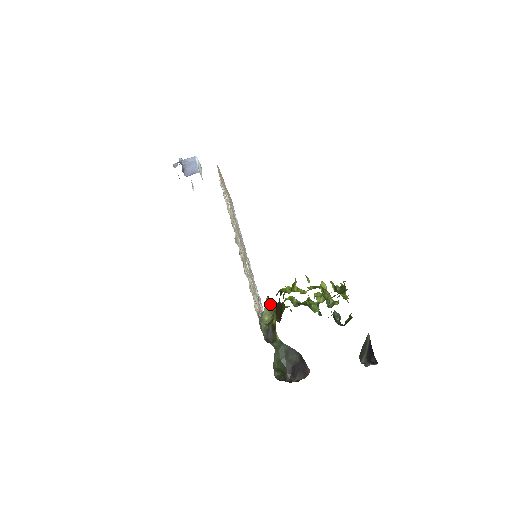
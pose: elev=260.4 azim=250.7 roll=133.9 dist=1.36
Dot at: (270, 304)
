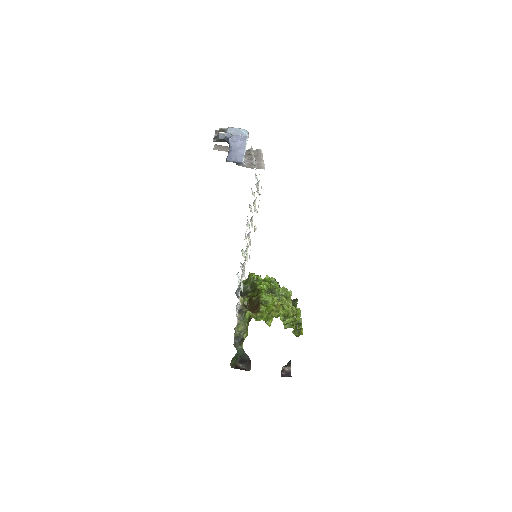
Dot at: occluded
